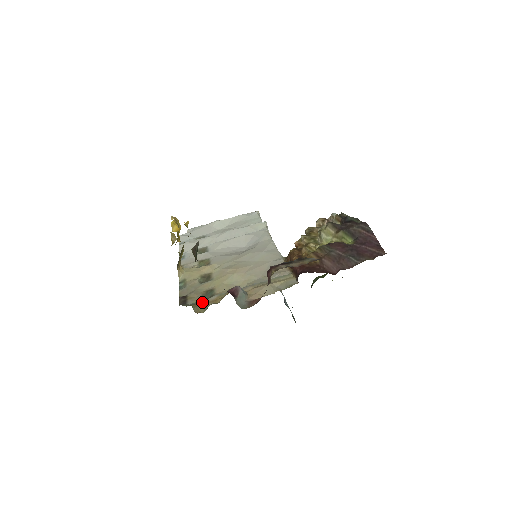
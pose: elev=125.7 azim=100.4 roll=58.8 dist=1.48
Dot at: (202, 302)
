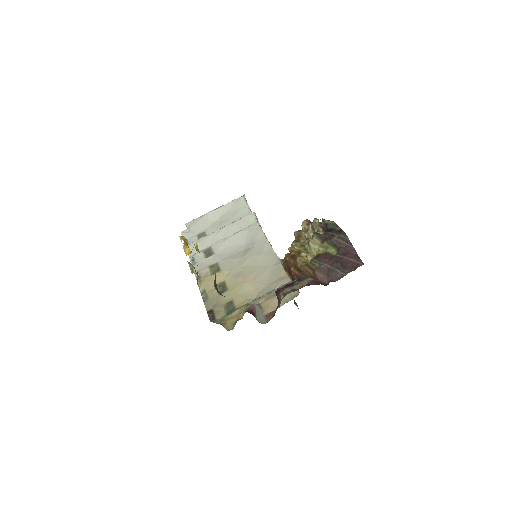
Dot at: (228, 318)
